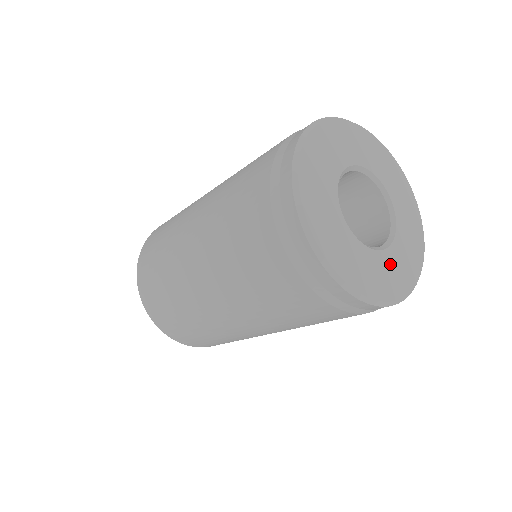
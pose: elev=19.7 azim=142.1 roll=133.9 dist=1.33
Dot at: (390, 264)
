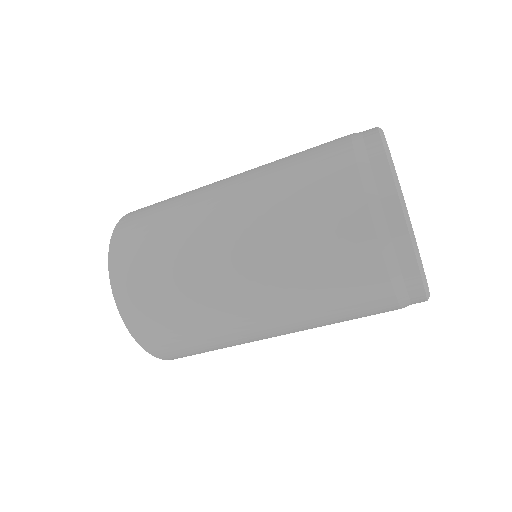
Dot at: occluded
